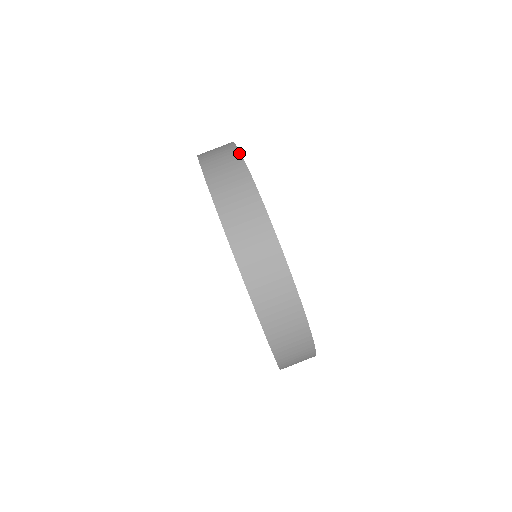
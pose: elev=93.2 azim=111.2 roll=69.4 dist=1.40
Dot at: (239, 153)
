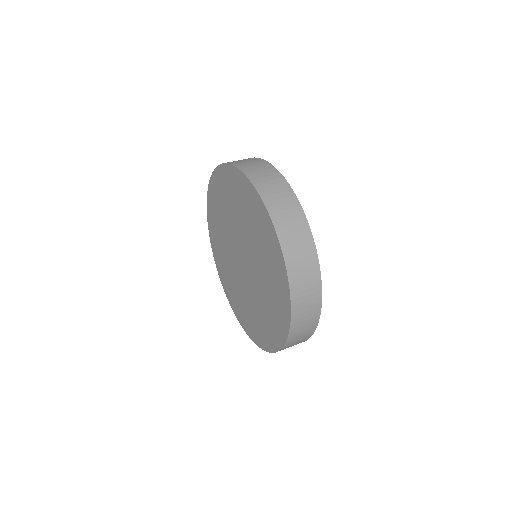
Dot at: occluded
